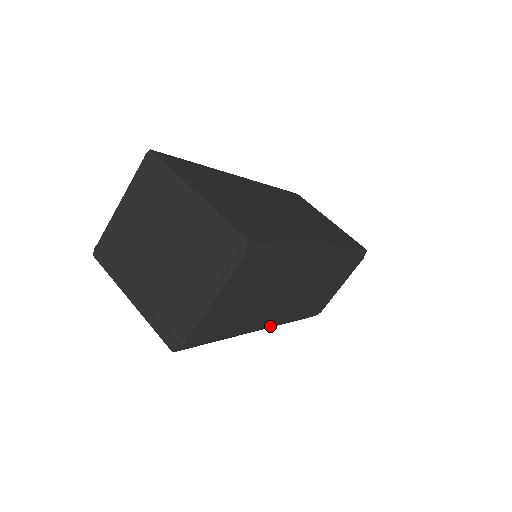
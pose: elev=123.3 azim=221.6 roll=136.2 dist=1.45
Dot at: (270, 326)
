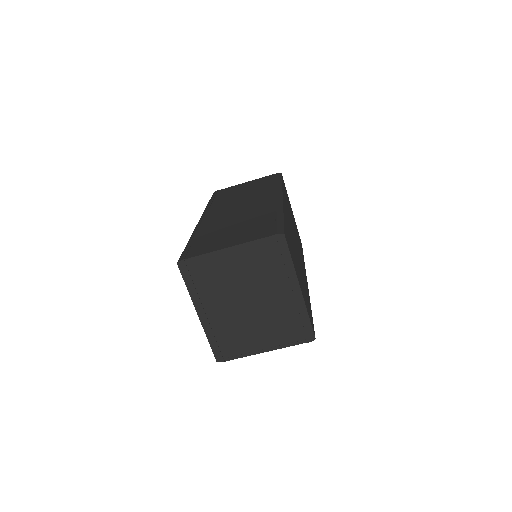
Dot at: occluded
